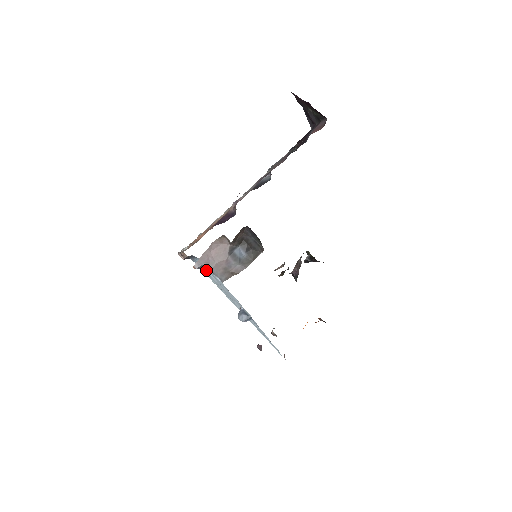
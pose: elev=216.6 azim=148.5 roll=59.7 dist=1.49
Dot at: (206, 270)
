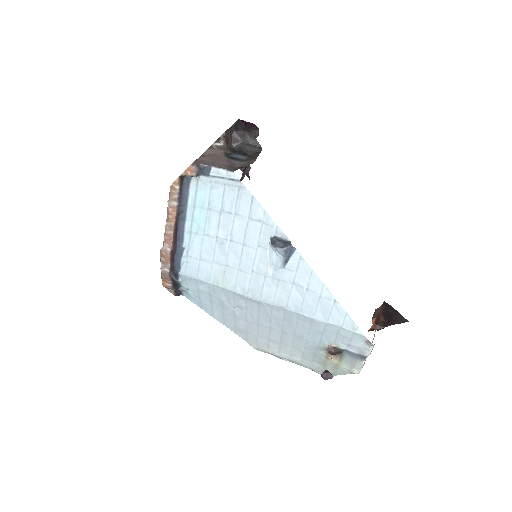
Dot at: (205, 233)
